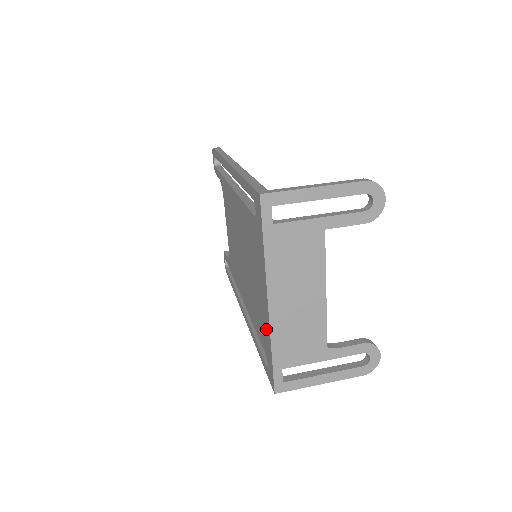
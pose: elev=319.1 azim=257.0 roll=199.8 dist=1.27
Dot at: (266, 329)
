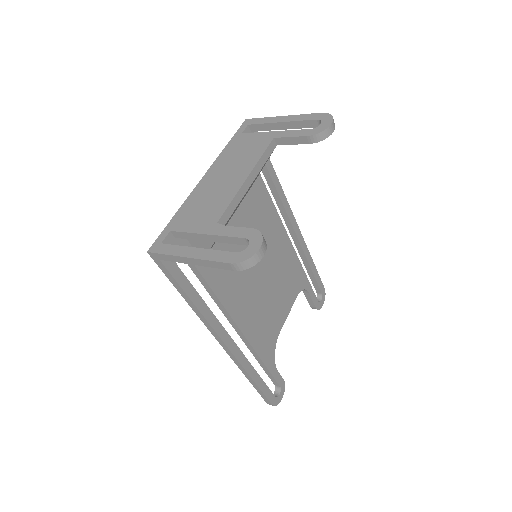
Dot at: occluded
